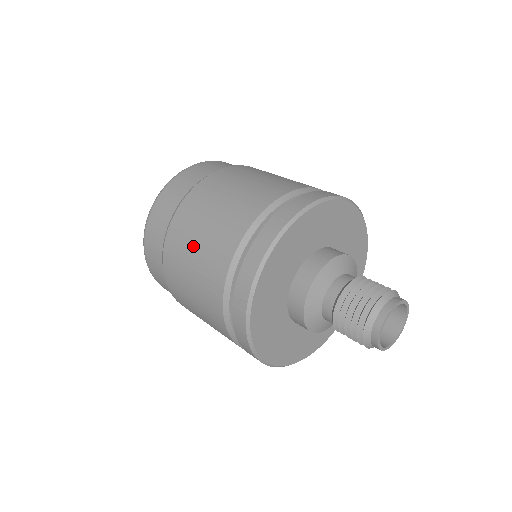
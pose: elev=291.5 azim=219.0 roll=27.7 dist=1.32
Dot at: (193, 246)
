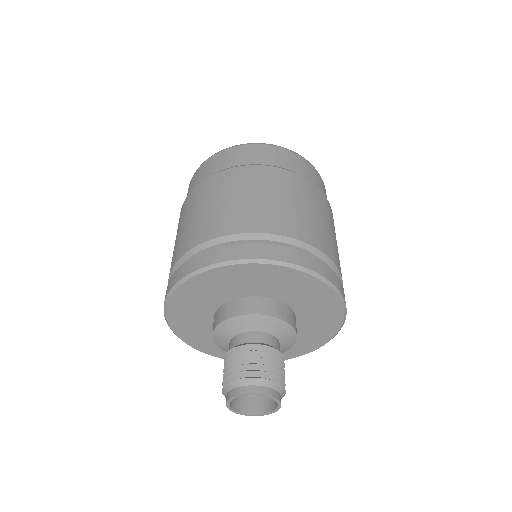
Dot at: (206, 204)
